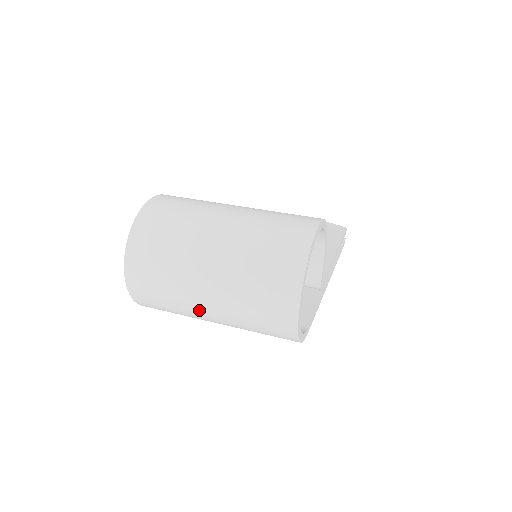
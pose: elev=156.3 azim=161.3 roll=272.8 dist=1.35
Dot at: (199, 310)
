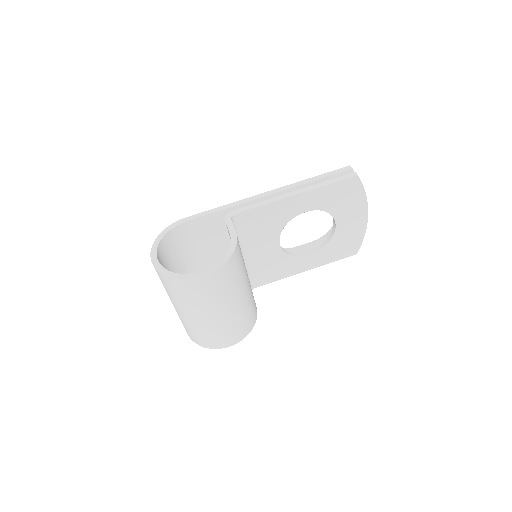
Dot at: occluded
